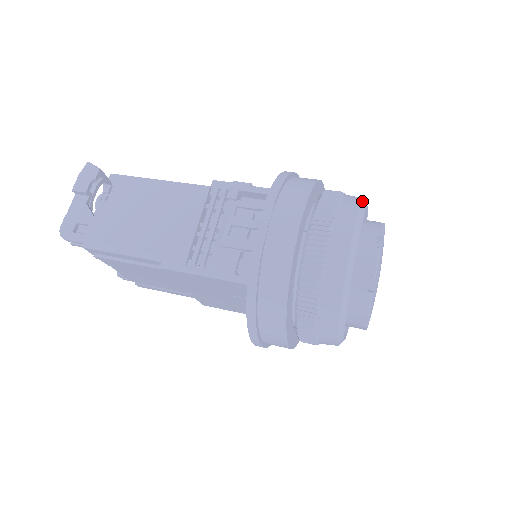
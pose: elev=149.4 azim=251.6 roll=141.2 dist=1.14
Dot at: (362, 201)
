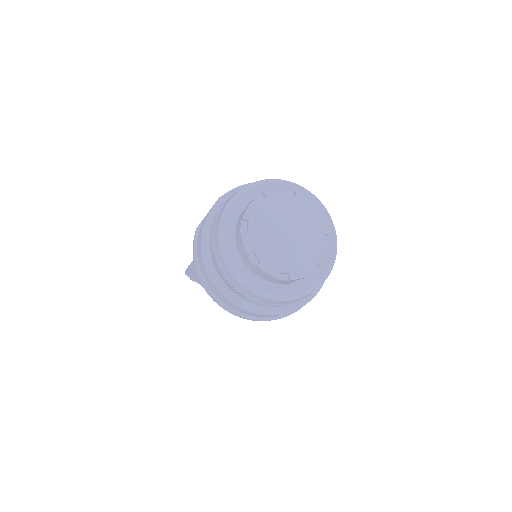
Dot at: (271, 179)
